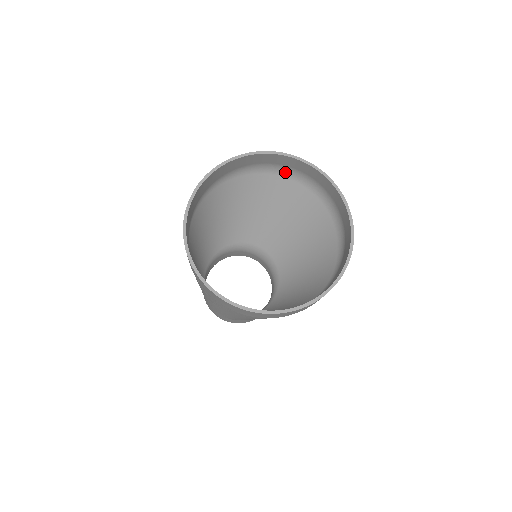
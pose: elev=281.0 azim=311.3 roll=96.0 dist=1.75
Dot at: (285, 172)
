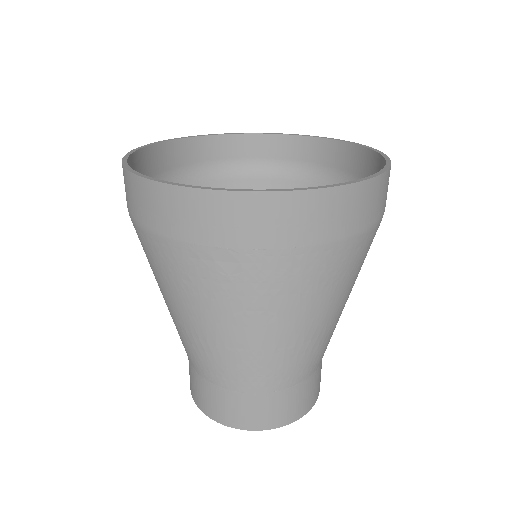
Dot at: (215, 174)
